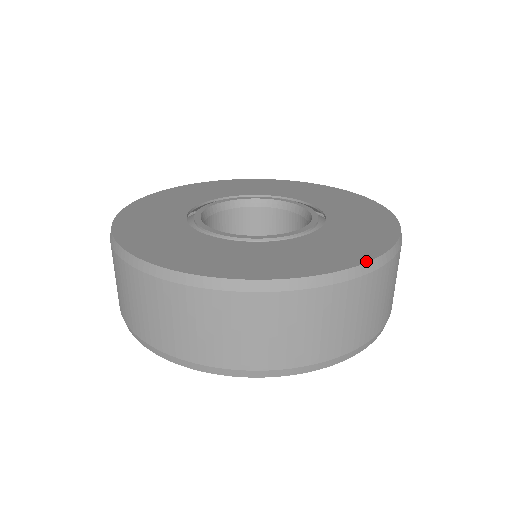
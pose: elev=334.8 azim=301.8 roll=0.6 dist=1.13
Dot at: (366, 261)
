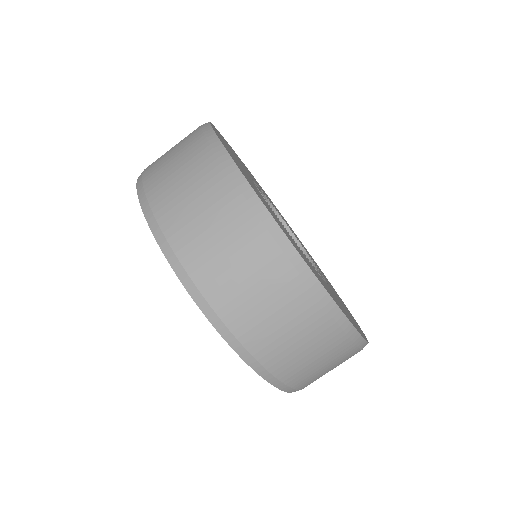
Dot at: occluded
